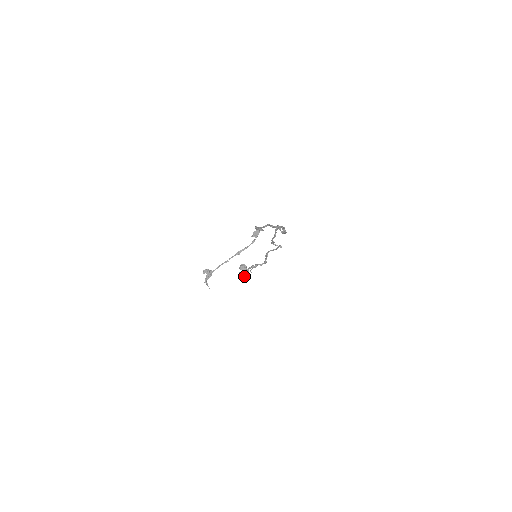
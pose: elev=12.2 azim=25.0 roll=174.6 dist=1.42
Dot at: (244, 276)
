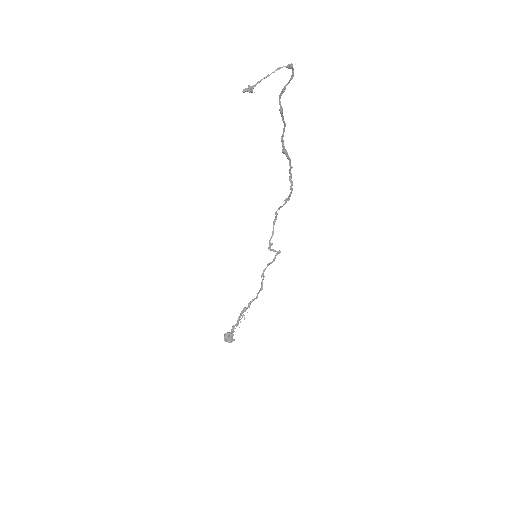
Dot at: (234, 331)
